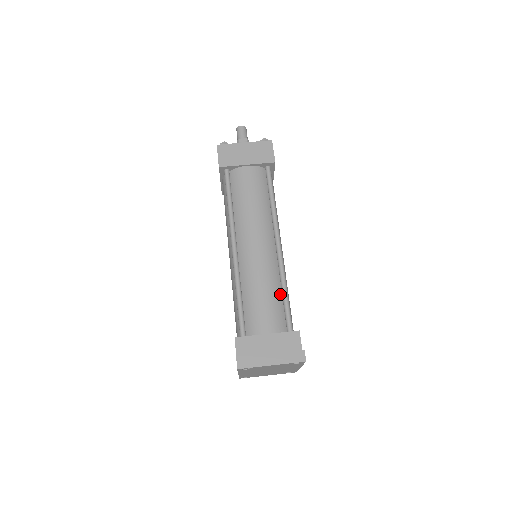
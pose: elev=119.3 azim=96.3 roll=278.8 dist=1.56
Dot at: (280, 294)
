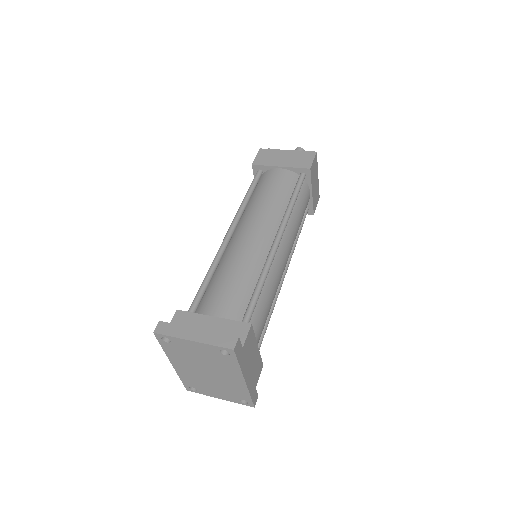
Dot at: (254, 286)
